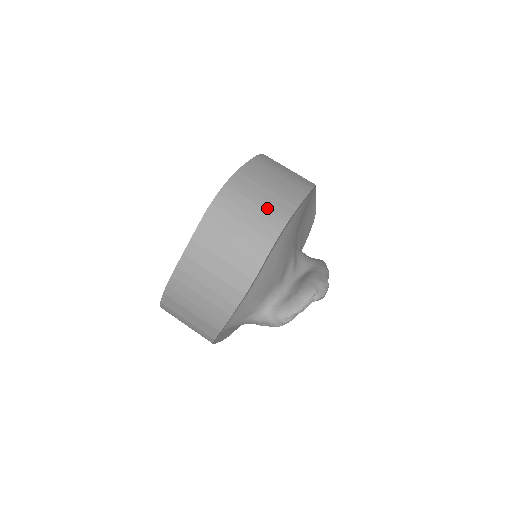
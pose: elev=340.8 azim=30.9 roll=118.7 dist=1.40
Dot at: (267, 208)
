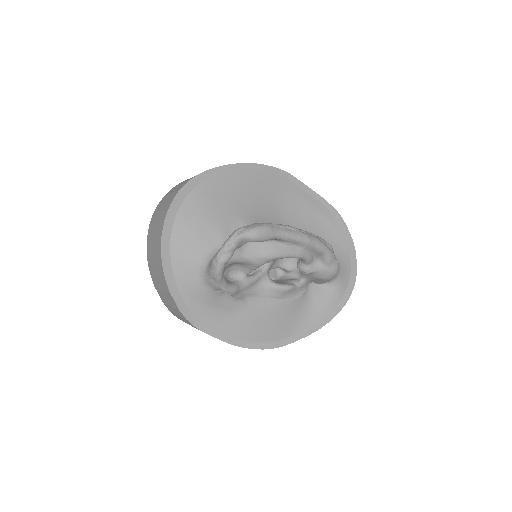
Dot at: occluded
